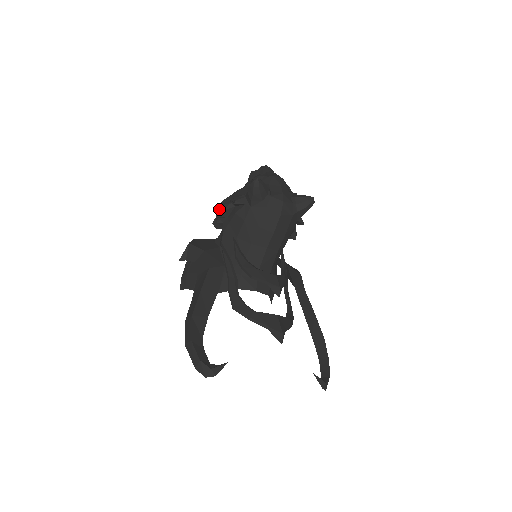
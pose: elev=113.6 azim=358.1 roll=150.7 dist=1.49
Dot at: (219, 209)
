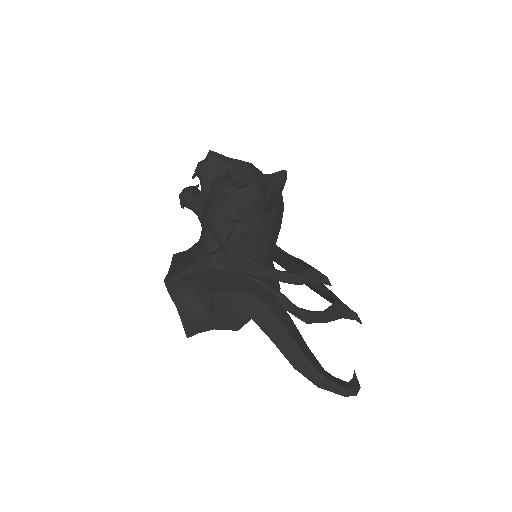
Dot at: (222, 236)
